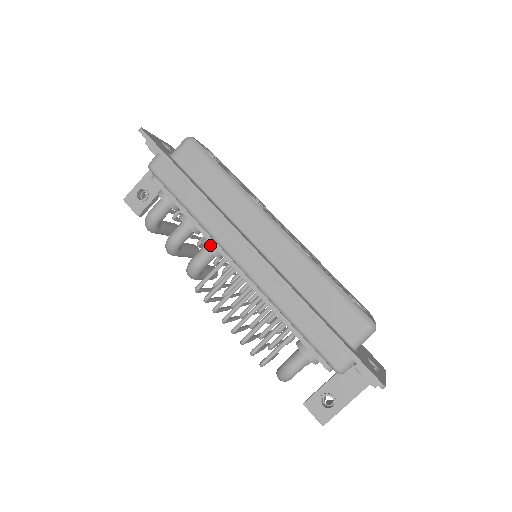
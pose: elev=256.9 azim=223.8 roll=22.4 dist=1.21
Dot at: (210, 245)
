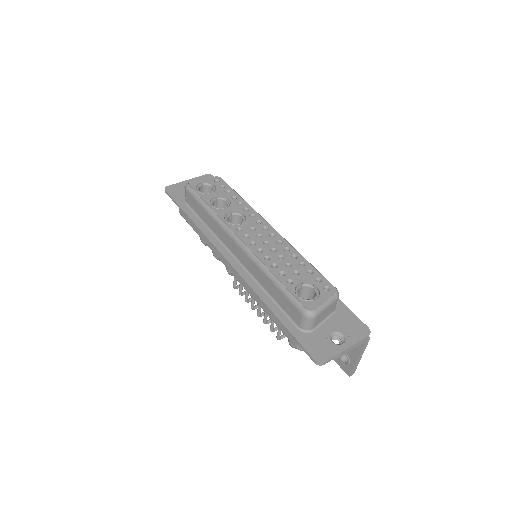
Dot at: occluded
